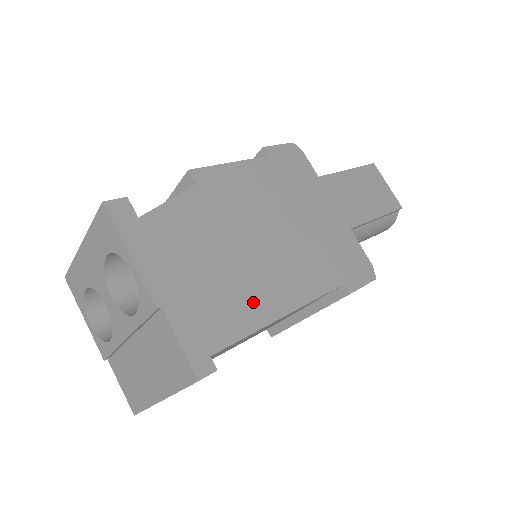
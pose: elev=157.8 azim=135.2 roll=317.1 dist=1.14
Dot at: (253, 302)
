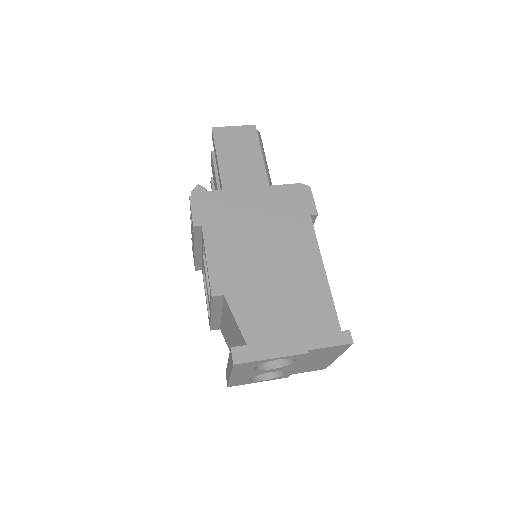
Dot at: (313, 290)
